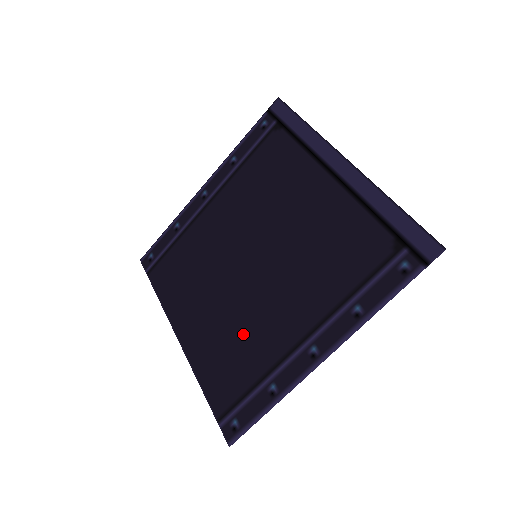
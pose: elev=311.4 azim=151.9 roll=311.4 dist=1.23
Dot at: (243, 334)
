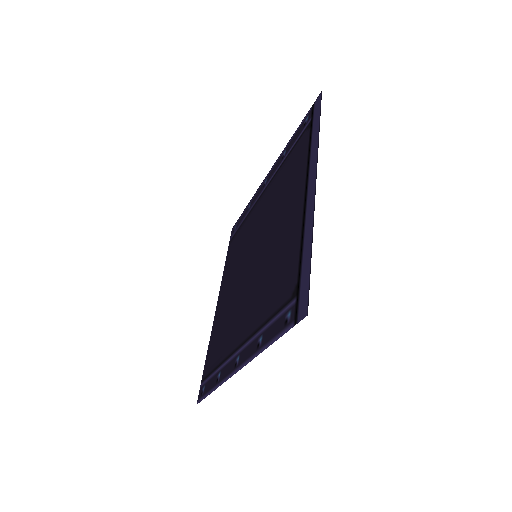
Dot at: (229, 321)
